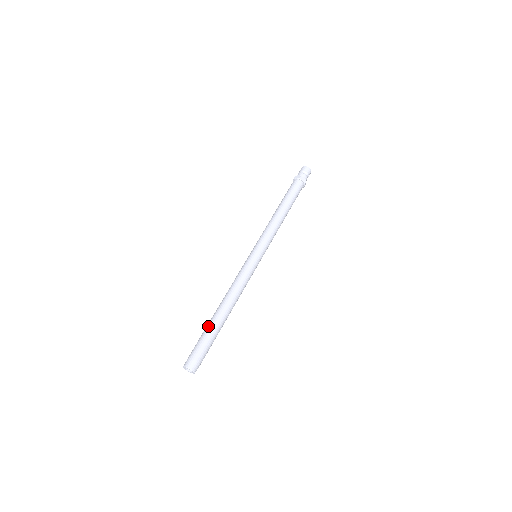
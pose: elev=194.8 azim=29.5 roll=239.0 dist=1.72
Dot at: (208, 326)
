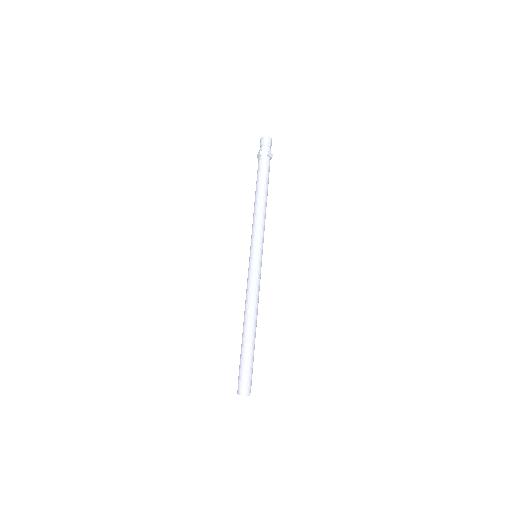
Dot at: (245, 347)
